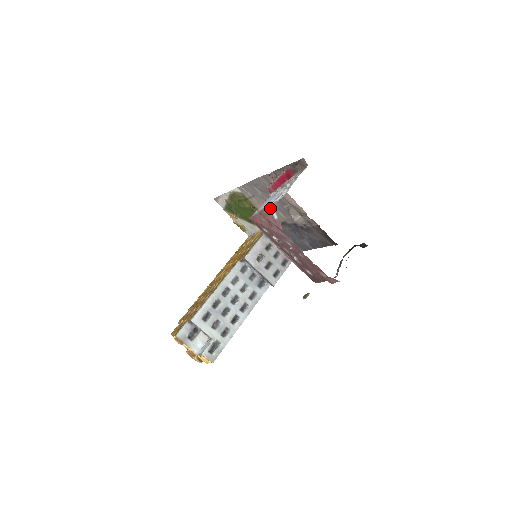
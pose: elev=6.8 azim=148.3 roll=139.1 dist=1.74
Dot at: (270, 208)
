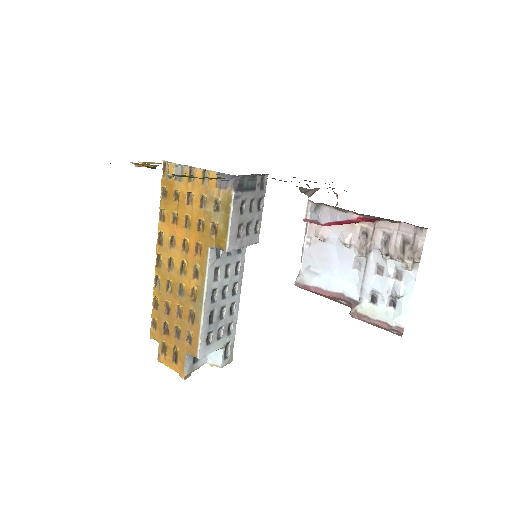
Dot at: (389, 329)
